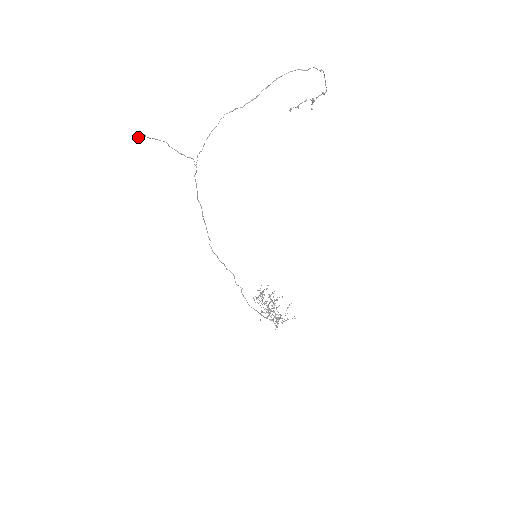
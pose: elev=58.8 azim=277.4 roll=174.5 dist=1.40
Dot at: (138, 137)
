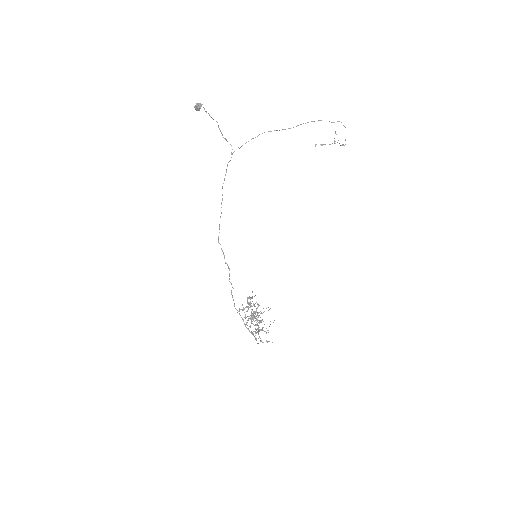
Dot at: (200, 105)
